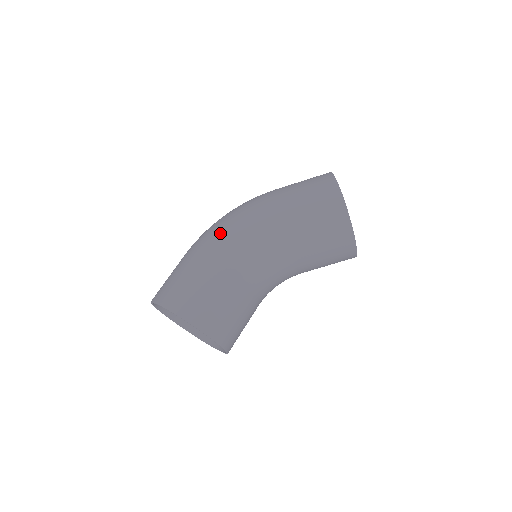
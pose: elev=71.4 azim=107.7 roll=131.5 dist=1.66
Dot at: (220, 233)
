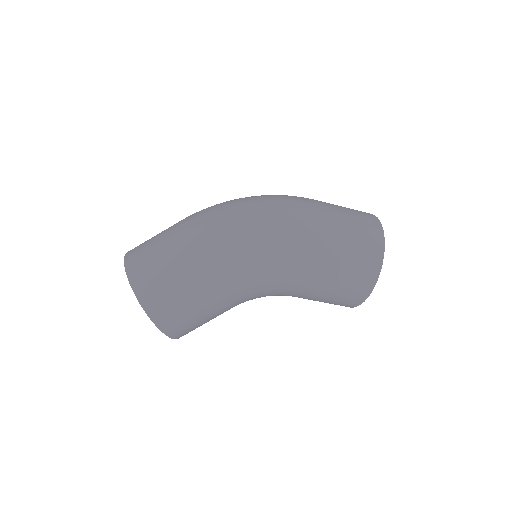
Dot at: (240, 260)
